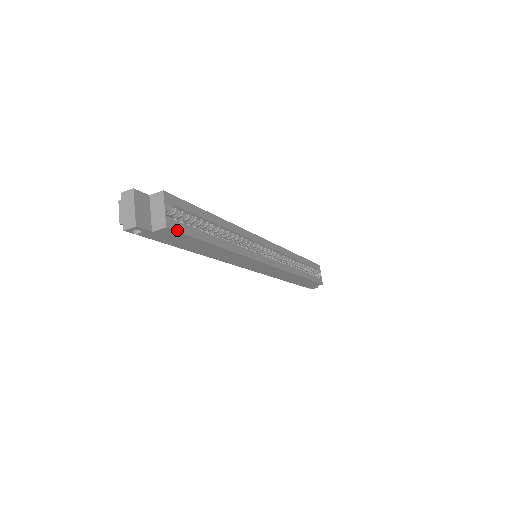
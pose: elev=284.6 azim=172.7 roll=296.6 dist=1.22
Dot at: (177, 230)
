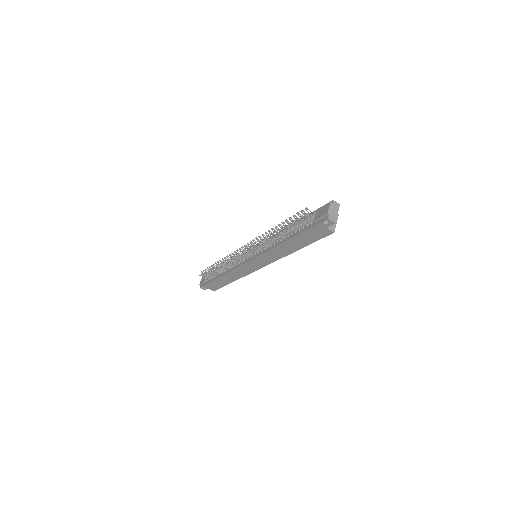
Dot at: (328, 235)
